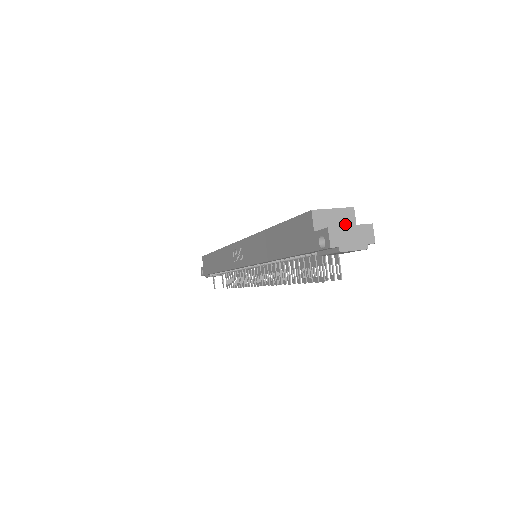
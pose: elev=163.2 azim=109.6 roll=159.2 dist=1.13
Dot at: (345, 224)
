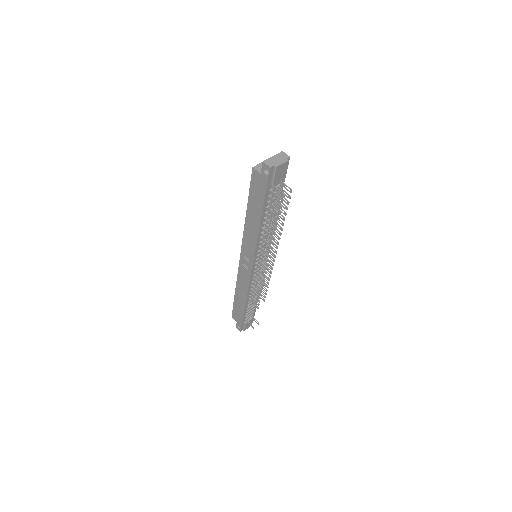
Dot at: occluded
